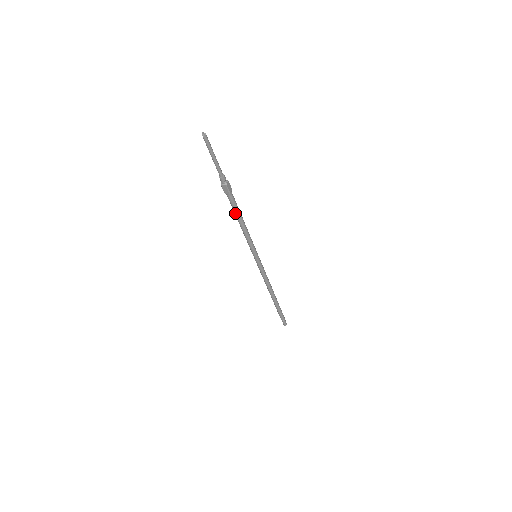
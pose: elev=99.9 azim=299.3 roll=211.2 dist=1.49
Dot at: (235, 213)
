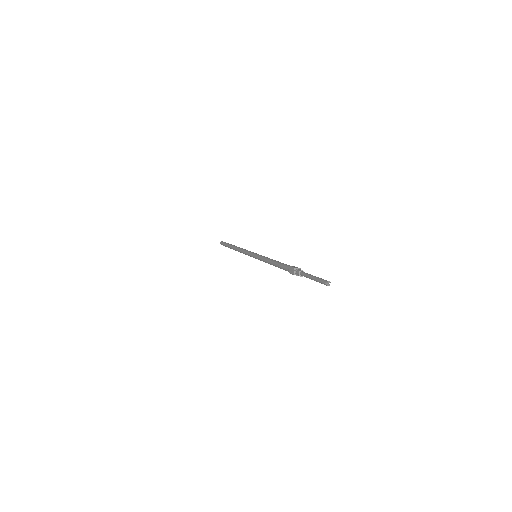
Dot at: occluded
